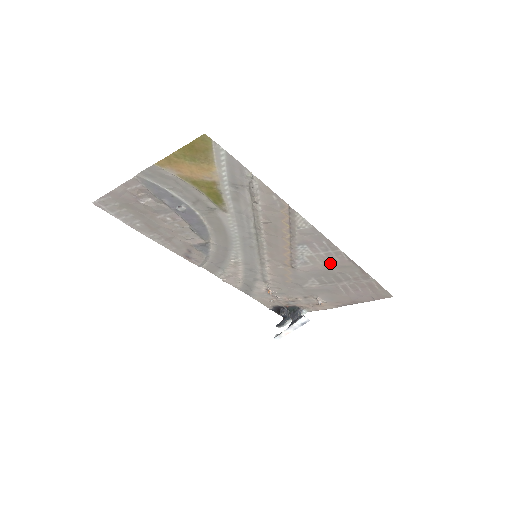
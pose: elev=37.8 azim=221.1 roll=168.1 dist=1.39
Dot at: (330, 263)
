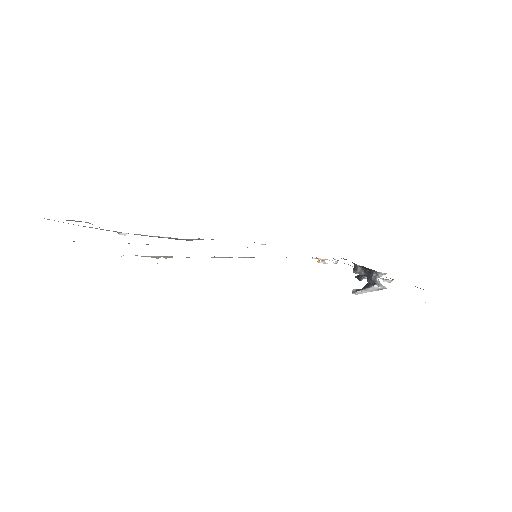
Dot at: occluded
